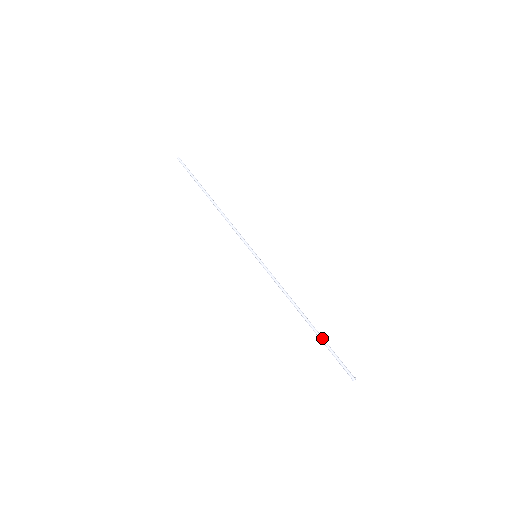
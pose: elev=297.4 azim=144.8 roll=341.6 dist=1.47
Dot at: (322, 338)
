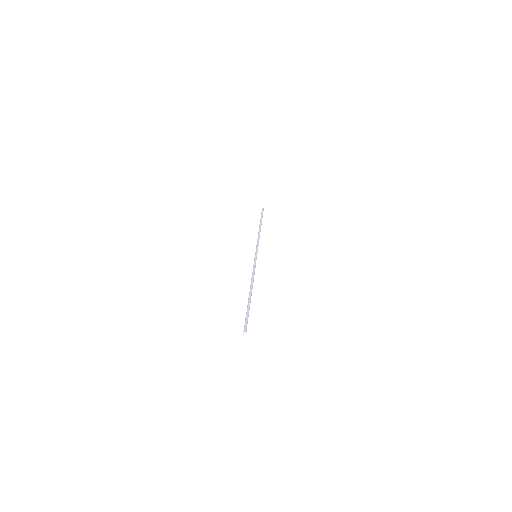
Dot at: occluded
